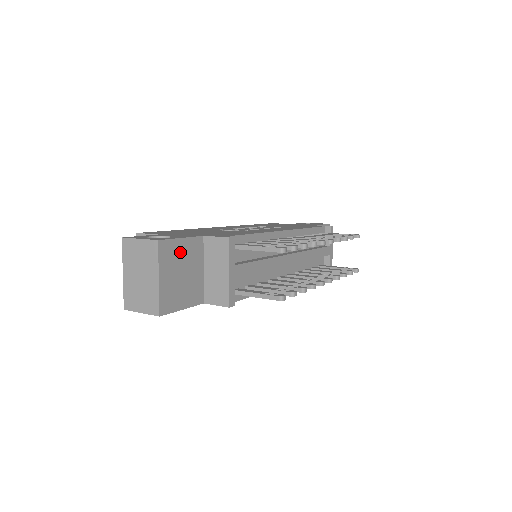
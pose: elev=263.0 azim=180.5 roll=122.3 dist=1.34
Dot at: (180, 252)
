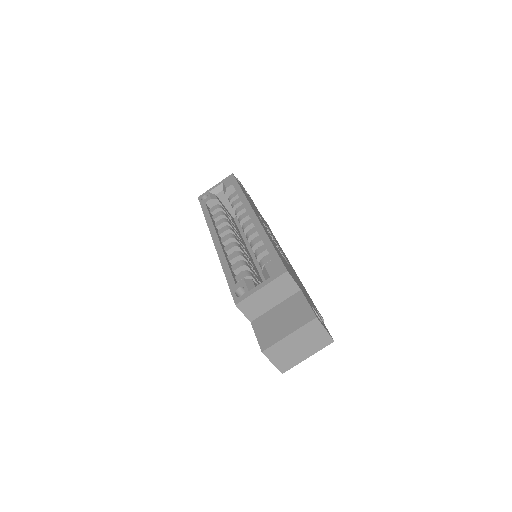
Dot at: occluded
